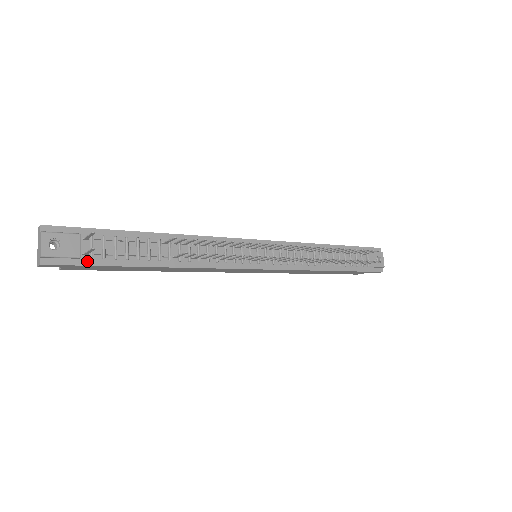
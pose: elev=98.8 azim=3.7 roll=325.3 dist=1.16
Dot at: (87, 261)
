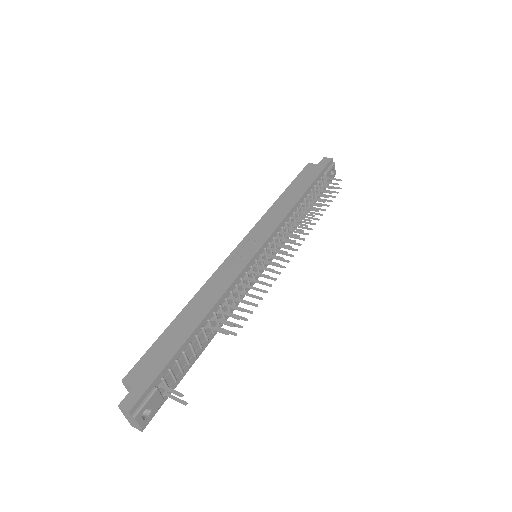
Dot at: (167, 395)
